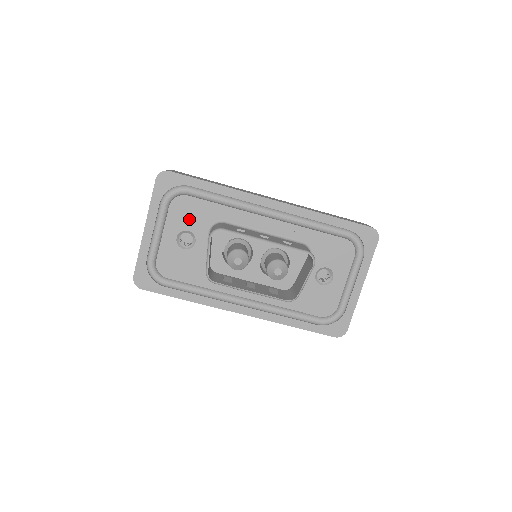
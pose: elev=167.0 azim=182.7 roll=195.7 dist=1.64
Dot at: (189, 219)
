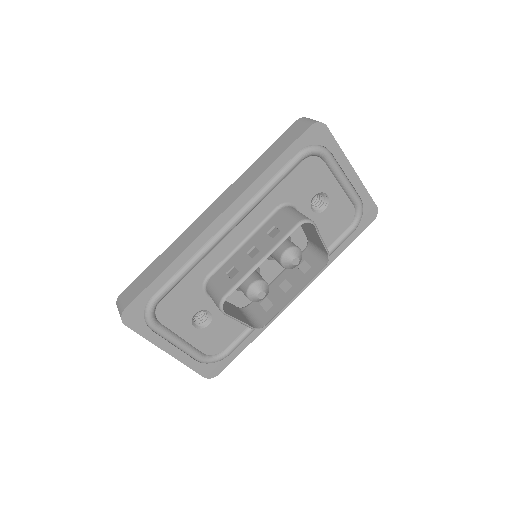
Dot at: (184, 309)
